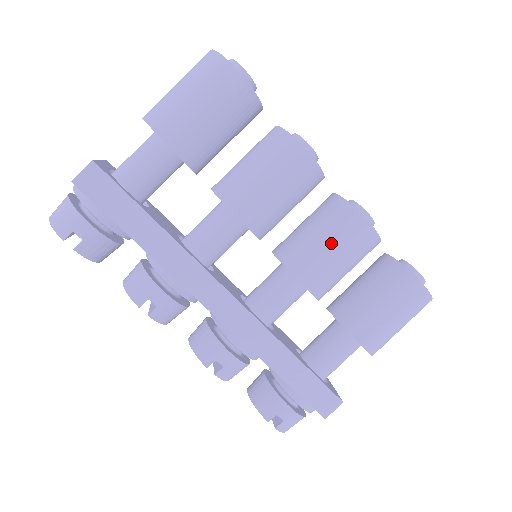
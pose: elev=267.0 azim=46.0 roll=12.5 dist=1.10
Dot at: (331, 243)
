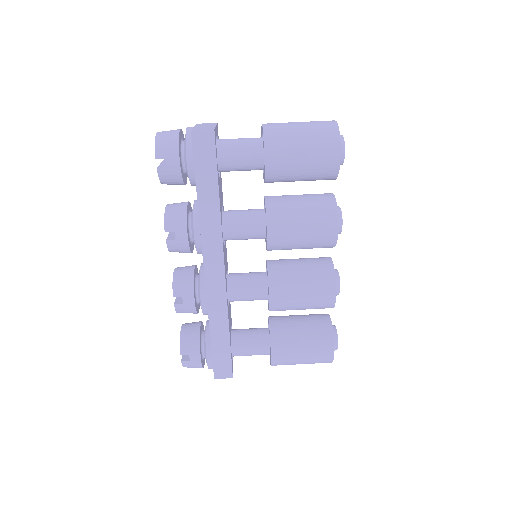
Dot at: (305, 288)
